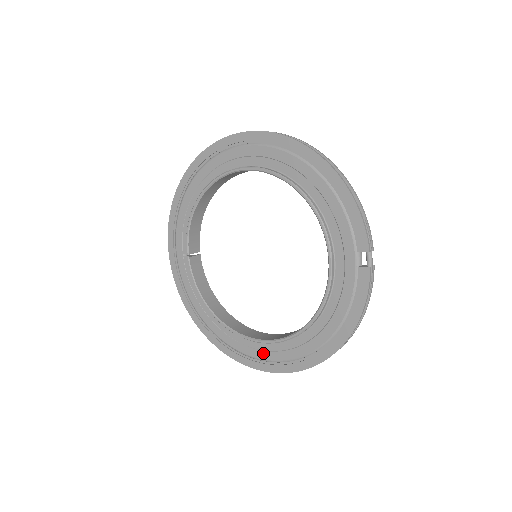
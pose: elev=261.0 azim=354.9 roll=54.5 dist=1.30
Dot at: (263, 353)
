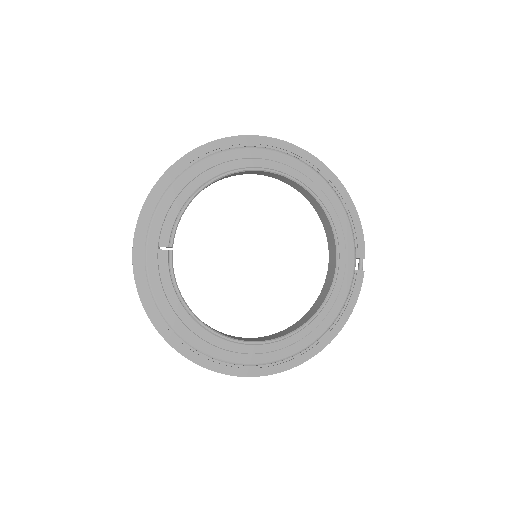
Dot at: (251, 357)
